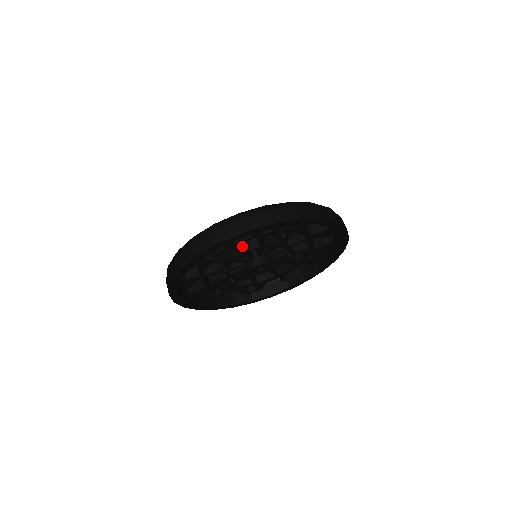
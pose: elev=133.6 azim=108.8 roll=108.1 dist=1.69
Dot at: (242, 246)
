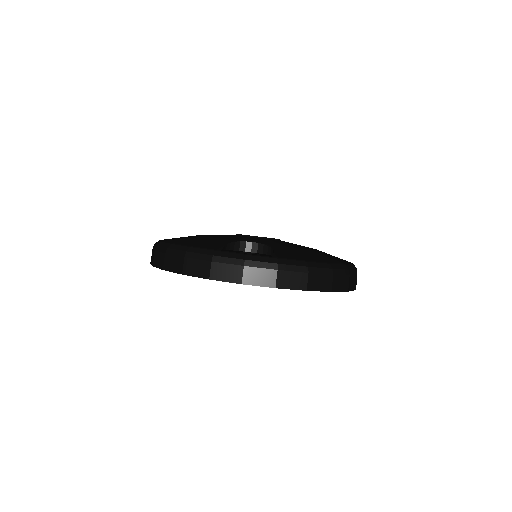
Dot at: occluded
